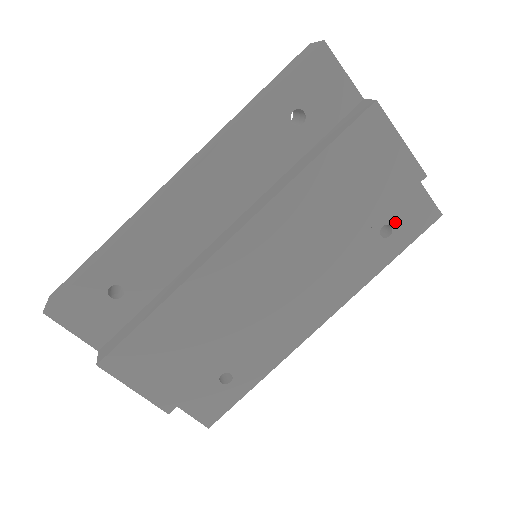
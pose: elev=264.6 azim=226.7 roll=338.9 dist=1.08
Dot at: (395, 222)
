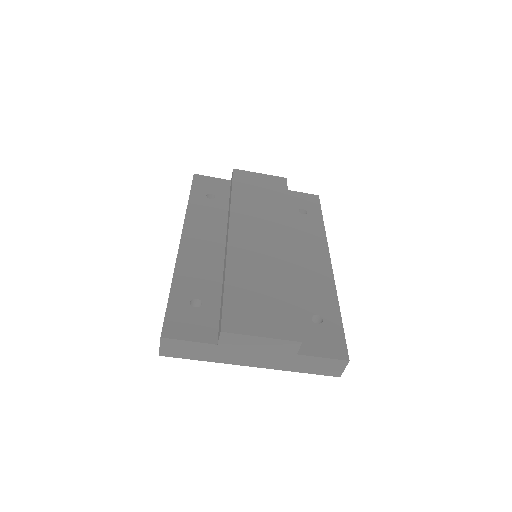
Dot at: (302, 207)
